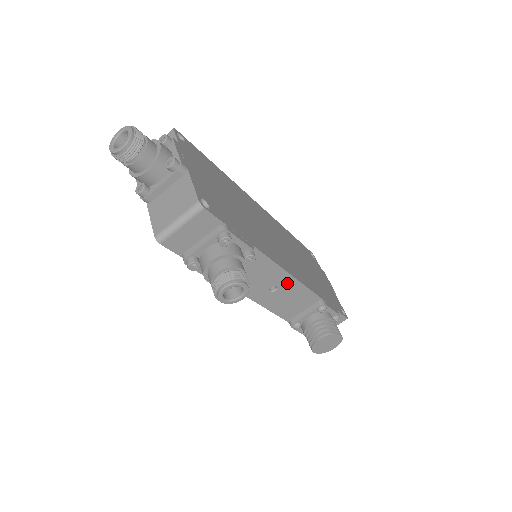
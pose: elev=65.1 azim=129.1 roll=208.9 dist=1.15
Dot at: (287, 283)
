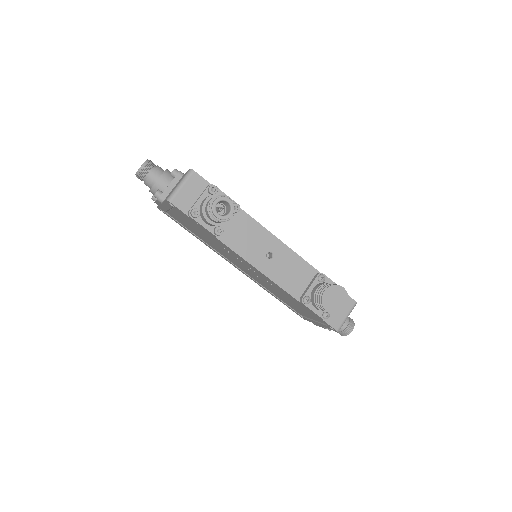
Dot at: (279, 249)
